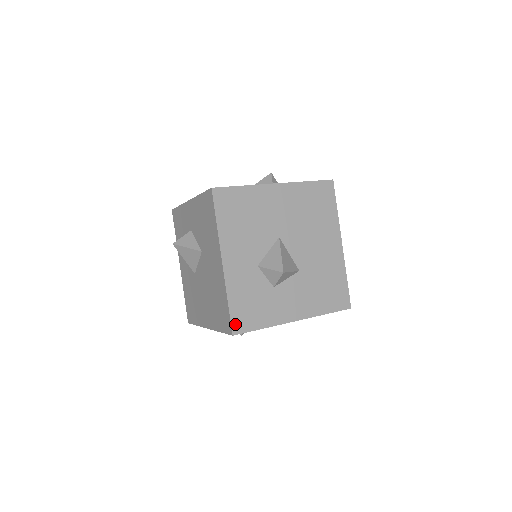
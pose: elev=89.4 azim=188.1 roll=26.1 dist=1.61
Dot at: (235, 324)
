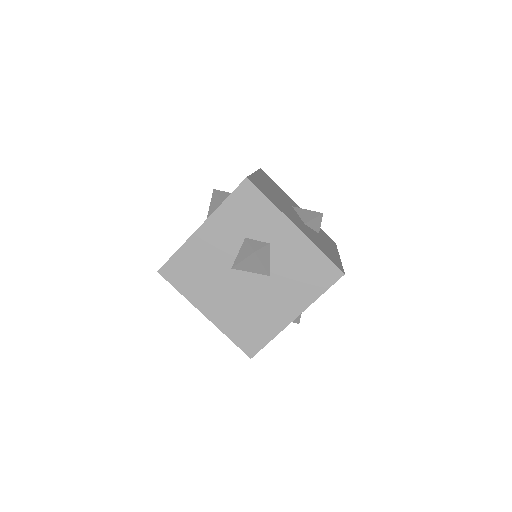
Dot at: (258, 351)
